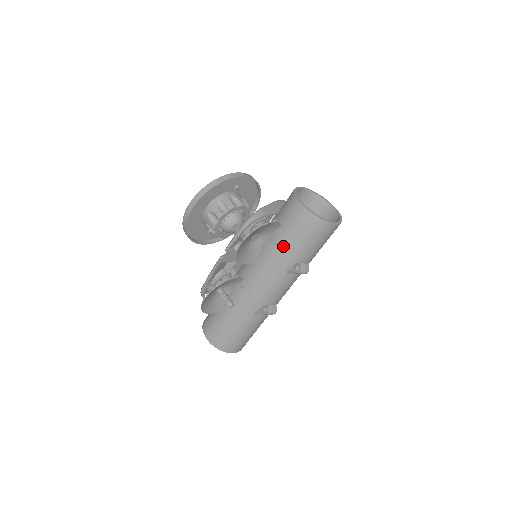
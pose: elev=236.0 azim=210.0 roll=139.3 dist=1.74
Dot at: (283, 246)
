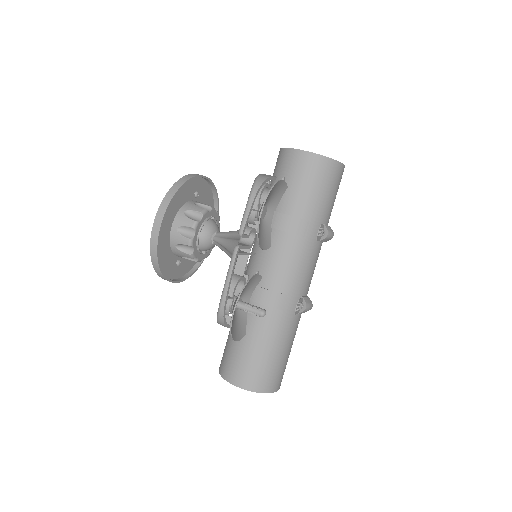
Dot at: (299, 210)
